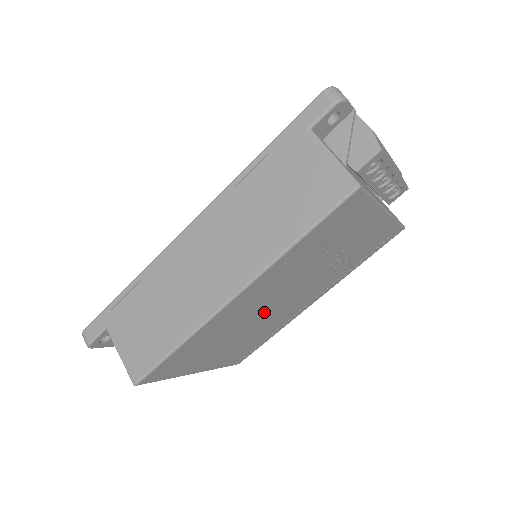
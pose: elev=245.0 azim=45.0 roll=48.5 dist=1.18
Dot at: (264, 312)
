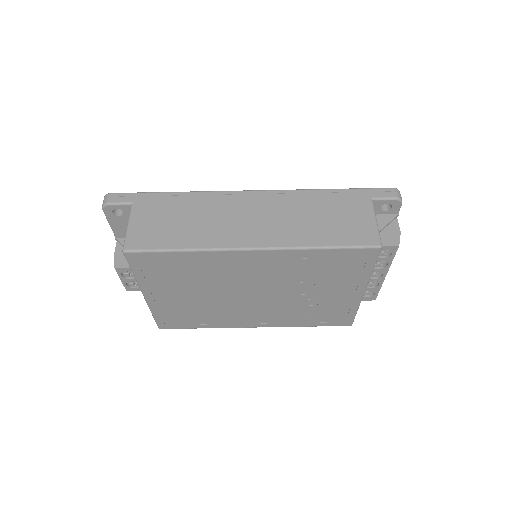
Dot at: (236, 291)
